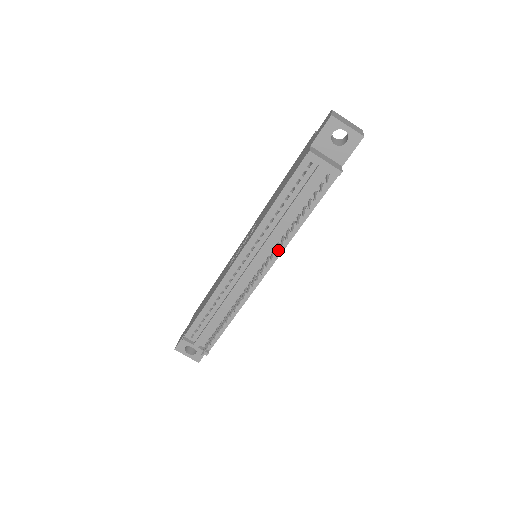
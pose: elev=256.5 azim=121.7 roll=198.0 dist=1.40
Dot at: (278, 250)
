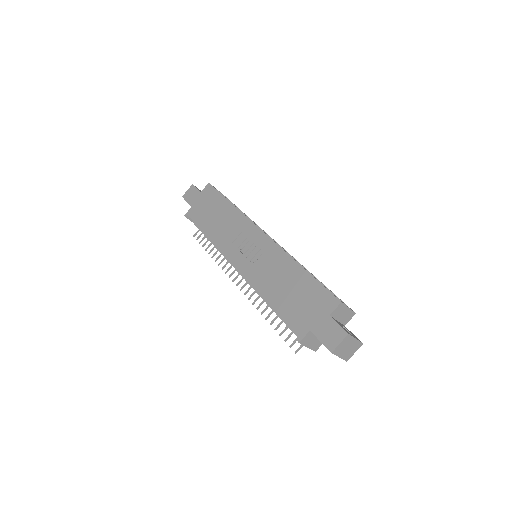
Dot at: occluded
